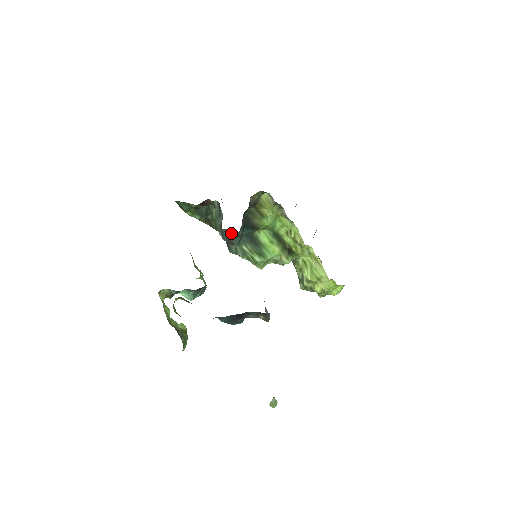
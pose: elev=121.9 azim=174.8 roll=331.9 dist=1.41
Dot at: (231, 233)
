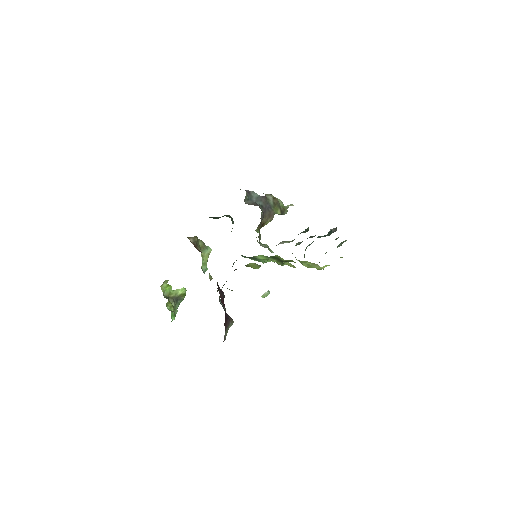
Dot at: occluded
